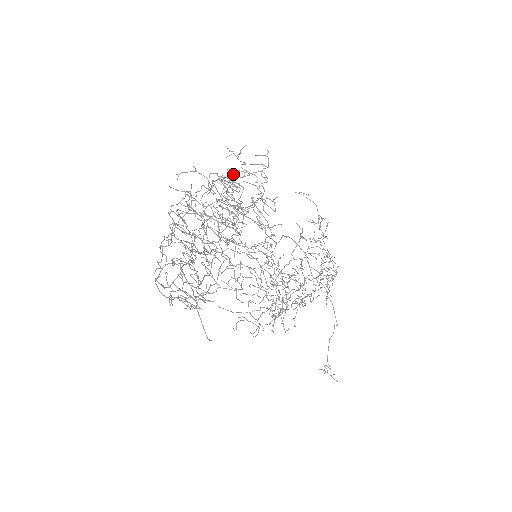
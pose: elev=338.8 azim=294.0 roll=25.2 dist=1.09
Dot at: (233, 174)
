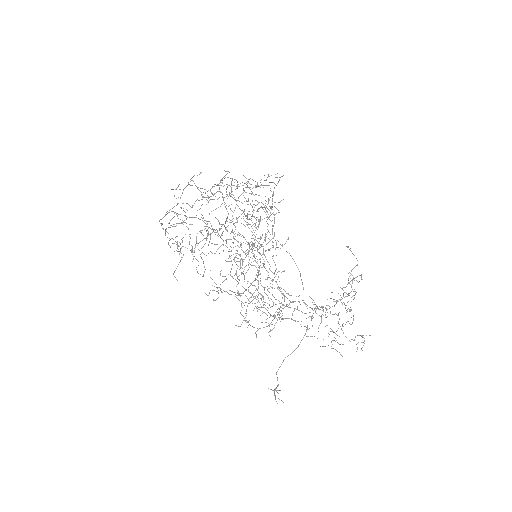
Dot at: (248, 181)
